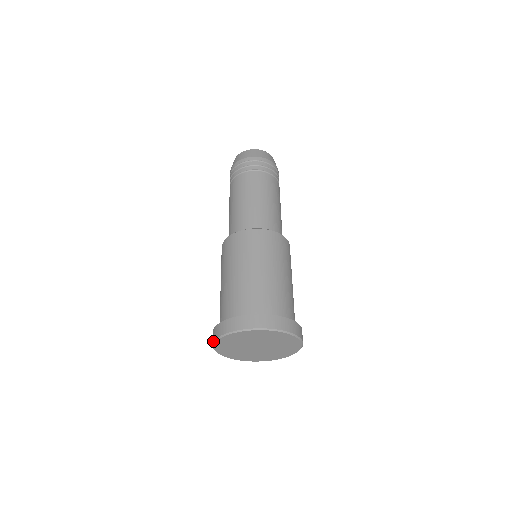
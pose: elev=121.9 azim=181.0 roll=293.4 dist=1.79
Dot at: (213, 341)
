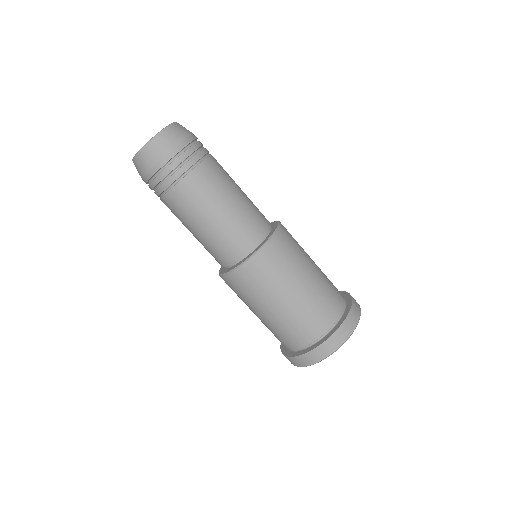
Dot at: occluded
